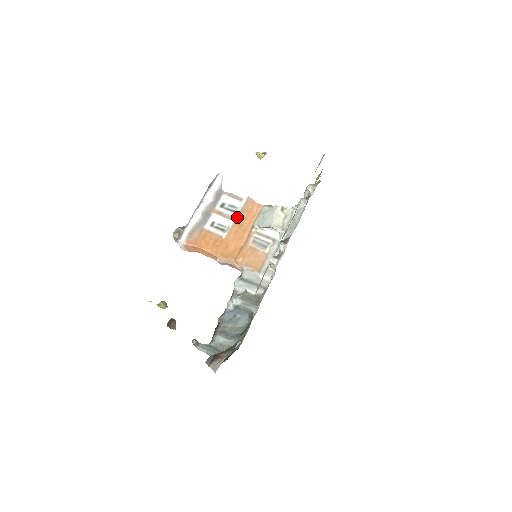
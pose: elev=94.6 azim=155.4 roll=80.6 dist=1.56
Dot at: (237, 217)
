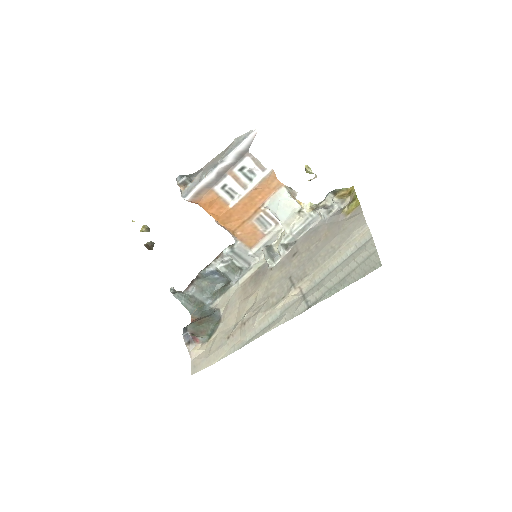
Dot at: (252, 189)
